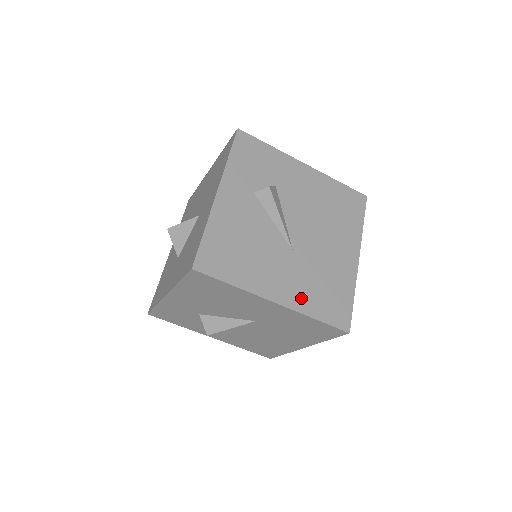
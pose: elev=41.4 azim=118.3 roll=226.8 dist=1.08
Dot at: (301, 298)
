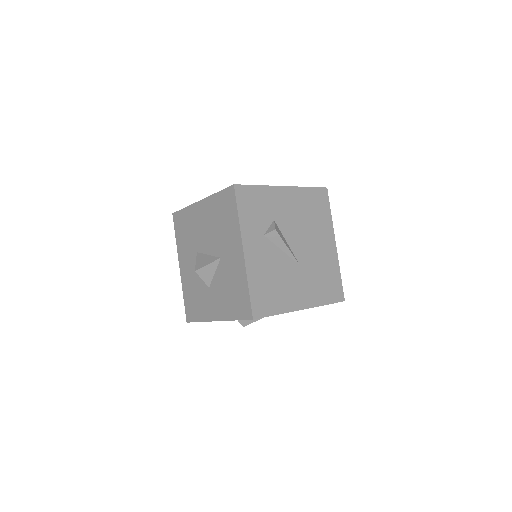
Dot at: (314, 296)
